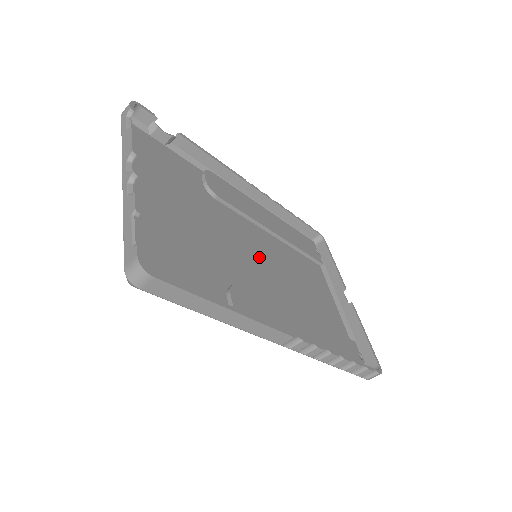
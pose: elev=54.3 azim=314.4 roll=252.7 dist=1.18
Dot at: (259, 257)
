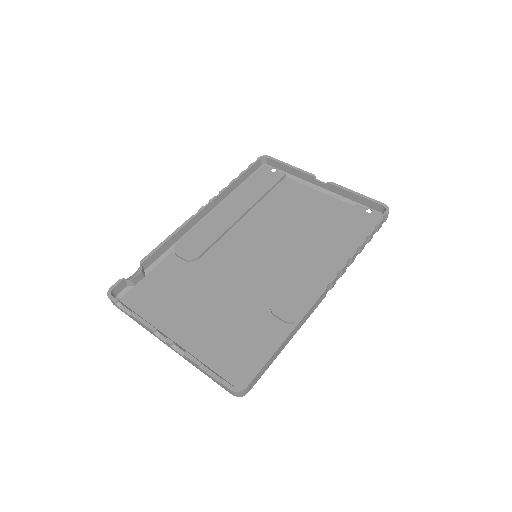
Dot at: (257, 252)
